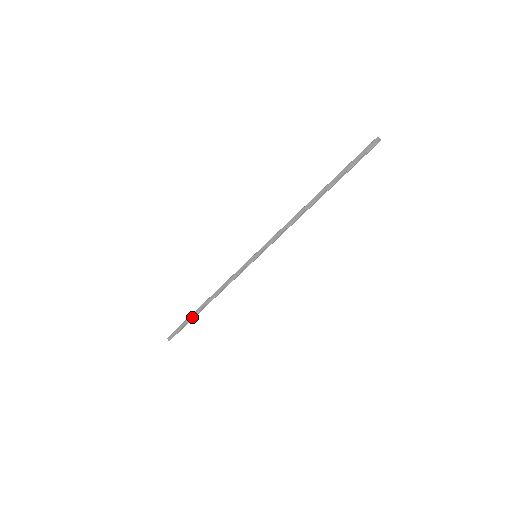
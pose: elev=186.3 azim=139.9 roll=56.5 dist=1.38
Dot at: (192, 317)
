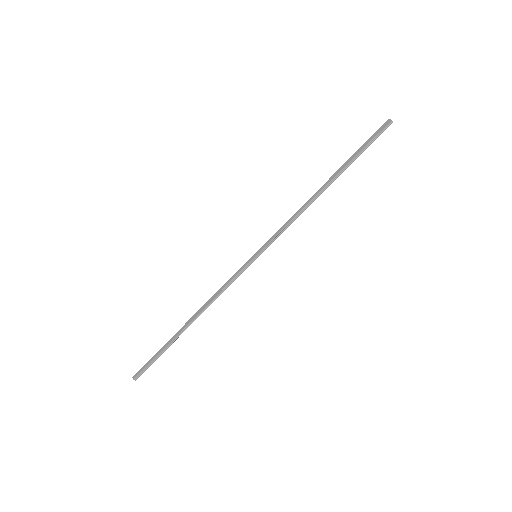
Dot at: (169, 342)
